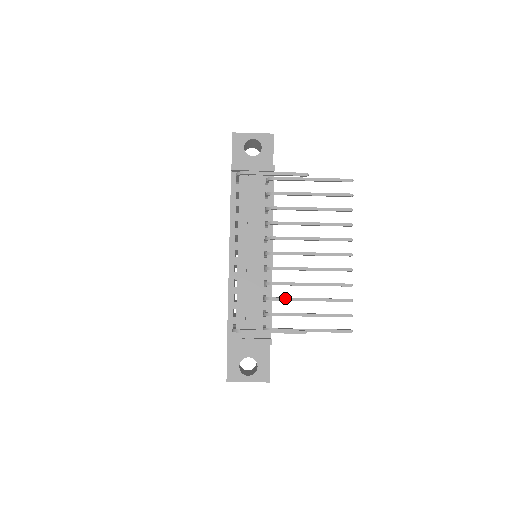
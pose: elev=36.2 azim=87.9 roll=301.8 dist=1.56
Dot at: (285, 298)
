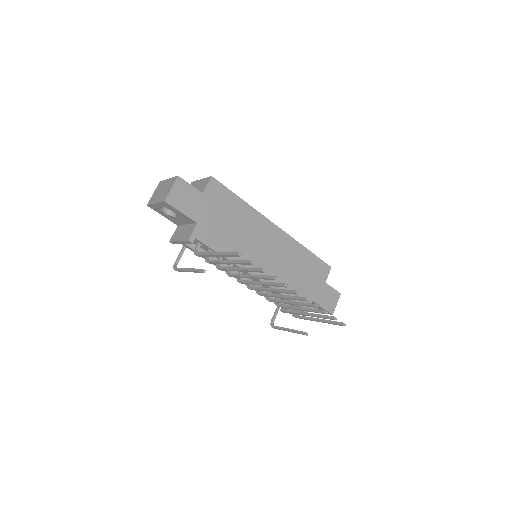
Dot at: (284, 307)
